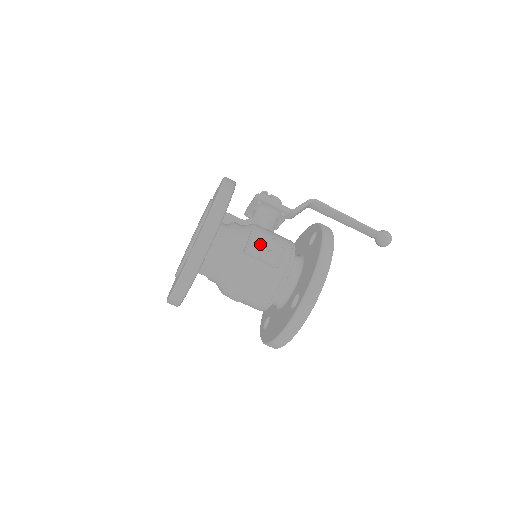
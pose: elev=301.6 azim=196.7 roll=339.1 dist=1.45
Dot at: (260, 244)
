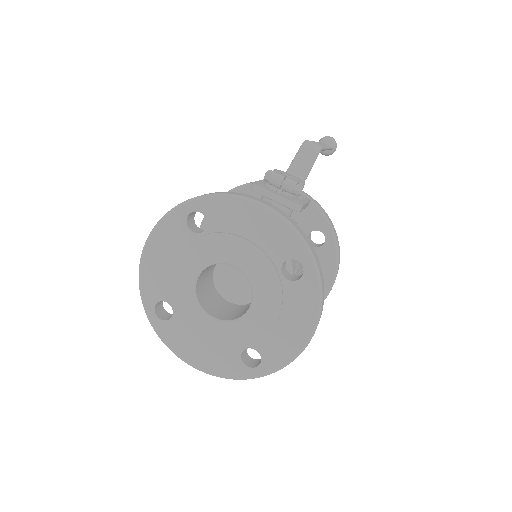
Dot at: occluded
